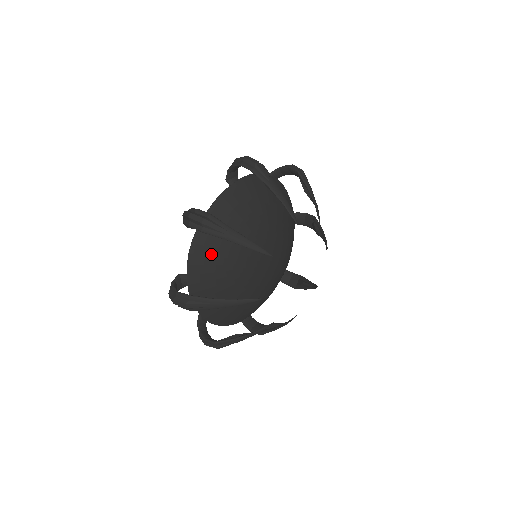
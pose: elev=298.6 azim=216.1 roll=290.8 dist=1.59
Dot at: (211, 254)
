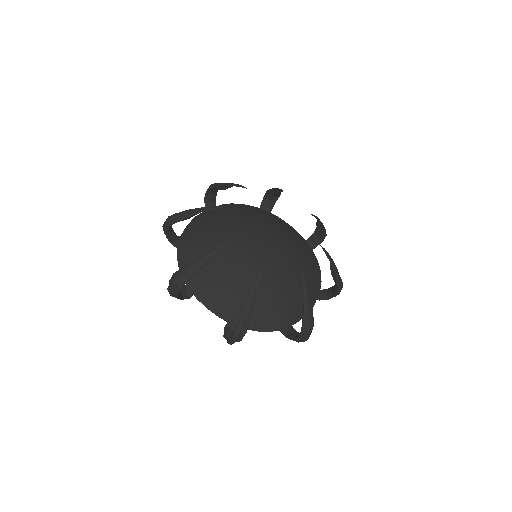
Dot at: (195, 250)
